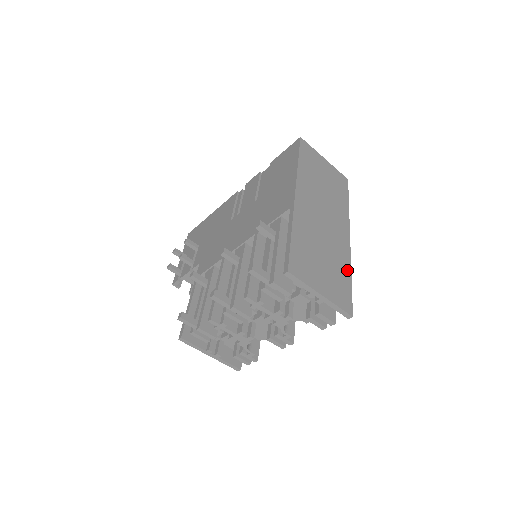
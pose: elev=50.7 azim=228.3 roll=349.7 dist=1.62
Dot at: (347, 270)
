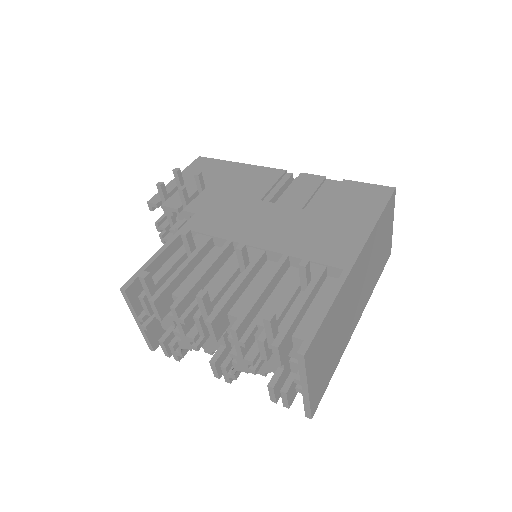
Dot at: (337, 362)
